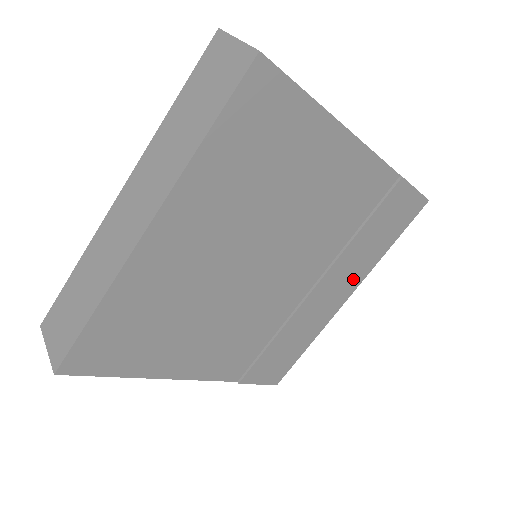
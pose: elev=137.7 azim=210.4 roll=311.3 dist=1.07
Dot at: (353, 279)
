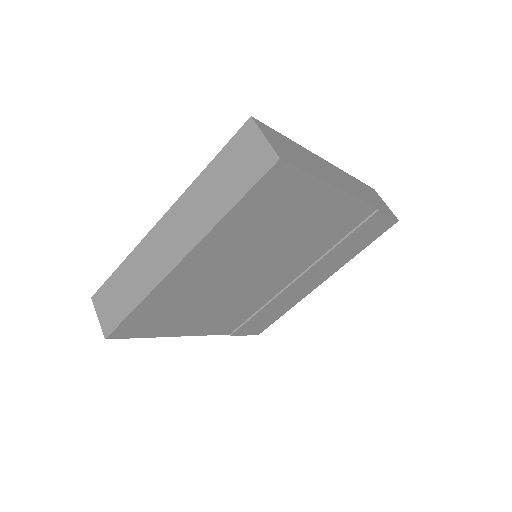
Dot at: (329, 271)
